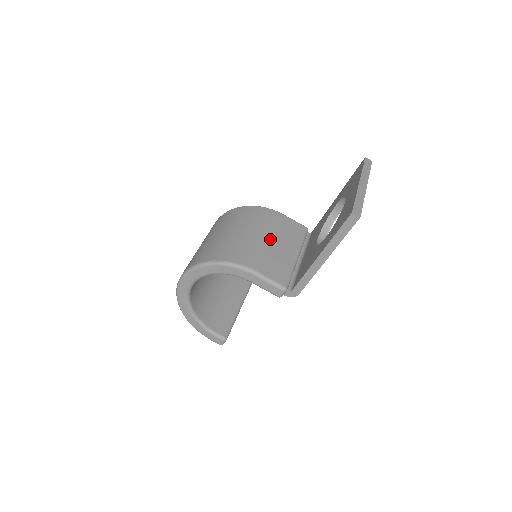
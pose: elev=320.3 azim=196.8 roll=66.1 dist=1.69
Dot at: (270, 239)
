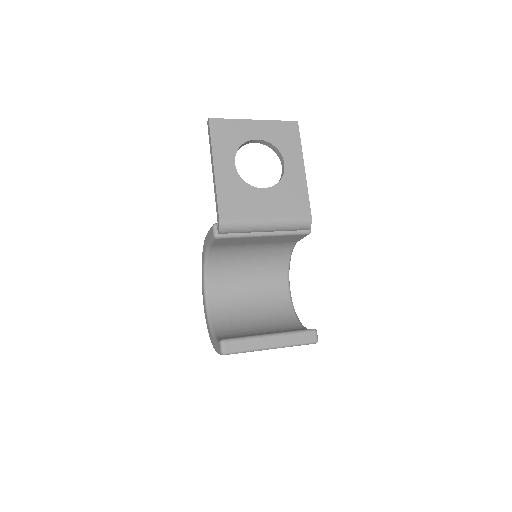
Dot at: occluded
